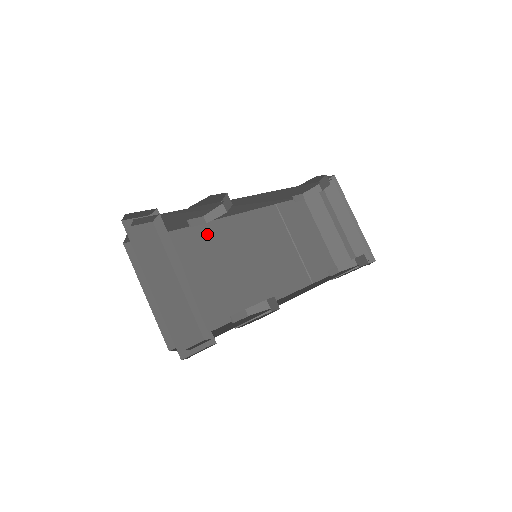
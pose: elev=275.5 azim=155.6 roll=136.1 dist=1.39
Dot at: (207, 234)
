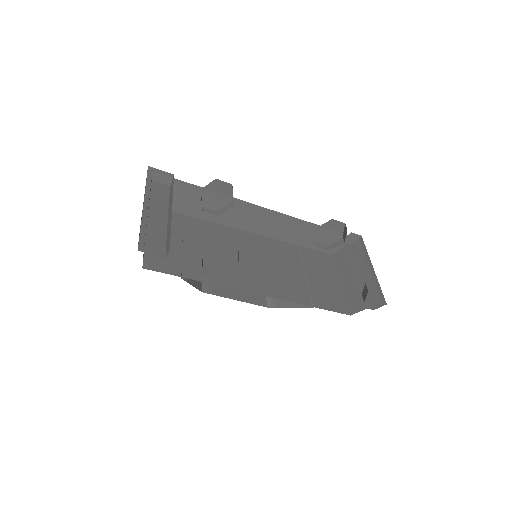
Dot at: (221, 231)
